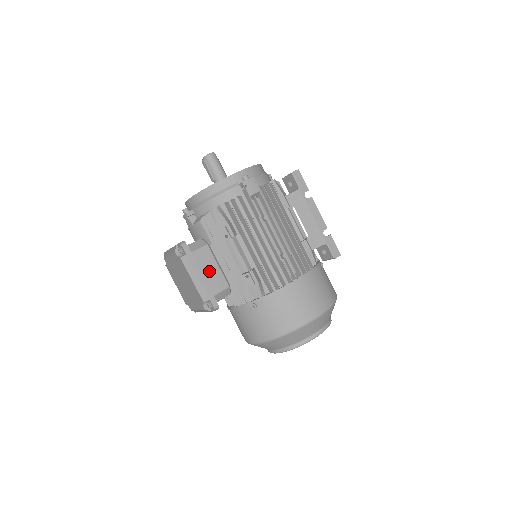
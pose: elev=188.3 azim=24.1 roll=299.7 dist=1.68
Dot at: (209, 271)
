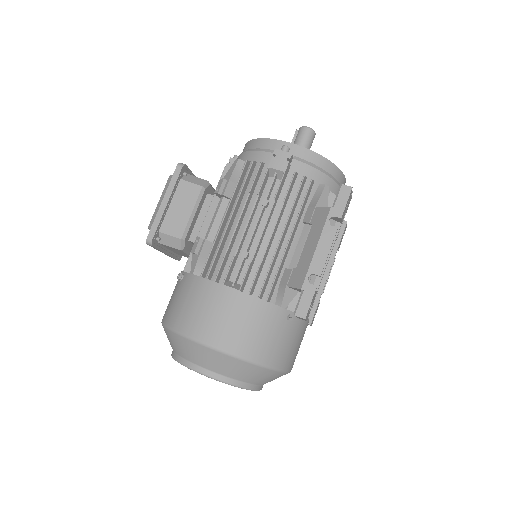
Dot at: (179, 209)
